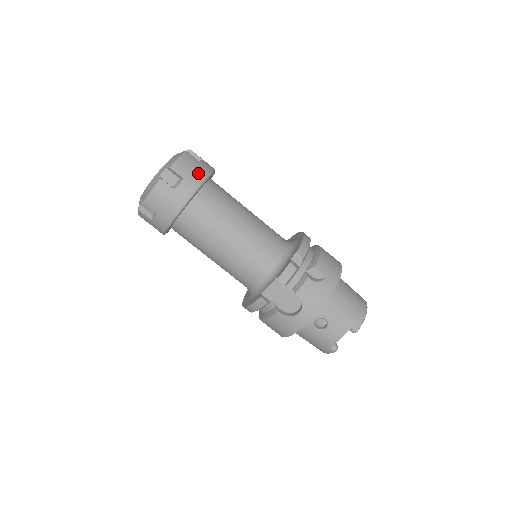
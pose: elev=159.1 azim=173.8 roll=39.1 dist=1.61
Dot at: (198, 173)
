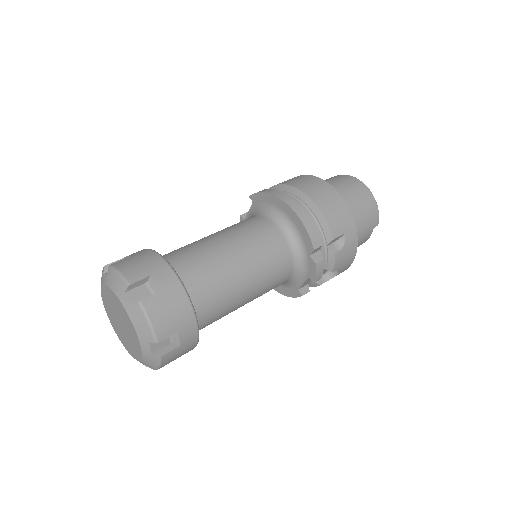
Dot at: (179, 308)
